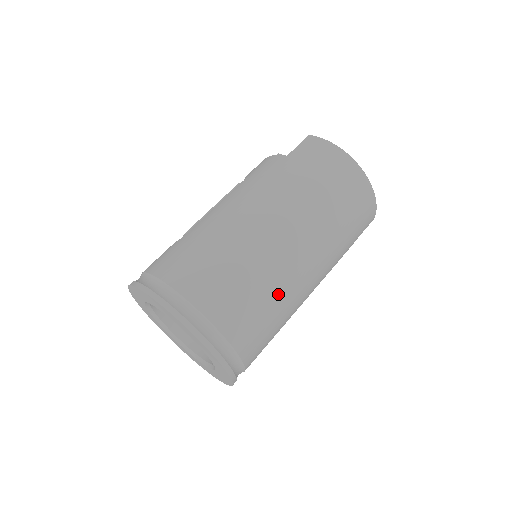
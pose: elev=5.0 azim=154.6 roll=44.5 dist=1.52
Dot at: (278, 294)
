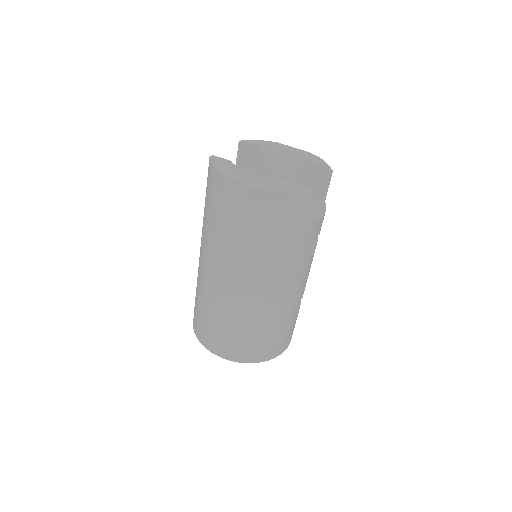
Dot at: (244, 313)
